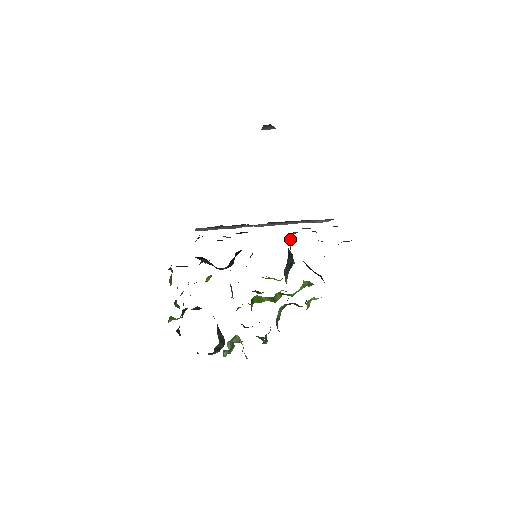
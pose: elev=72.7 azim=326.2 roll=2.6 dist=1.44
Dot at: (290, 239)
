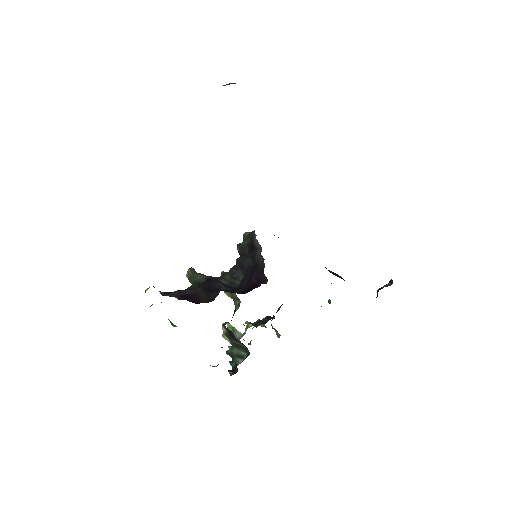
Dot at: occluded
